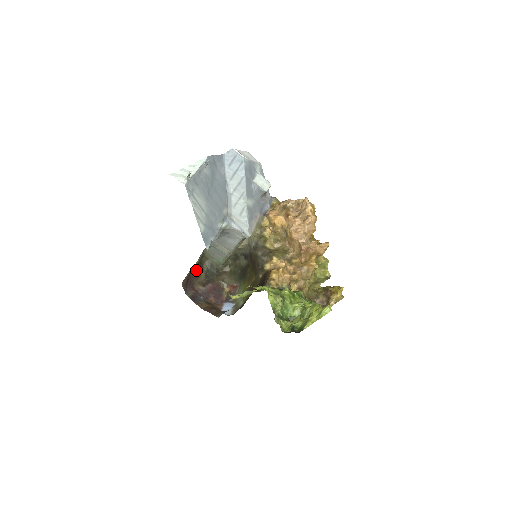
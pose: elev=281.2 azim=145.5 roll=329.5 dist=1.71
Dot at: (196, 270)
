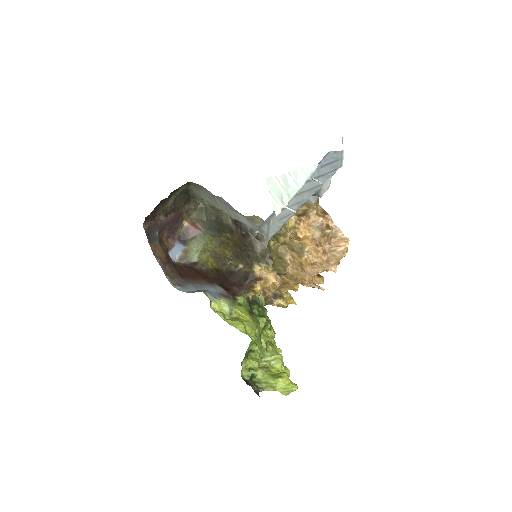
Dot at: occluded
